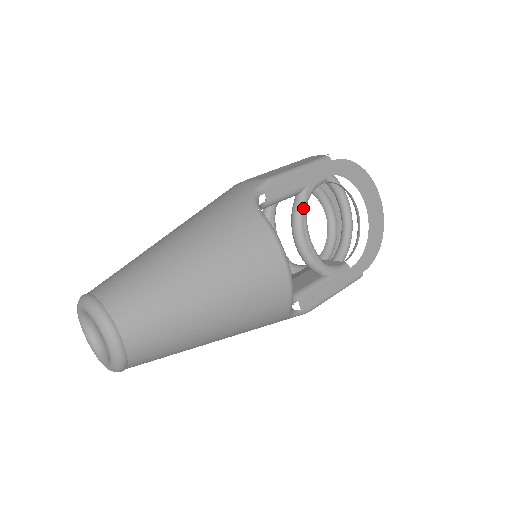
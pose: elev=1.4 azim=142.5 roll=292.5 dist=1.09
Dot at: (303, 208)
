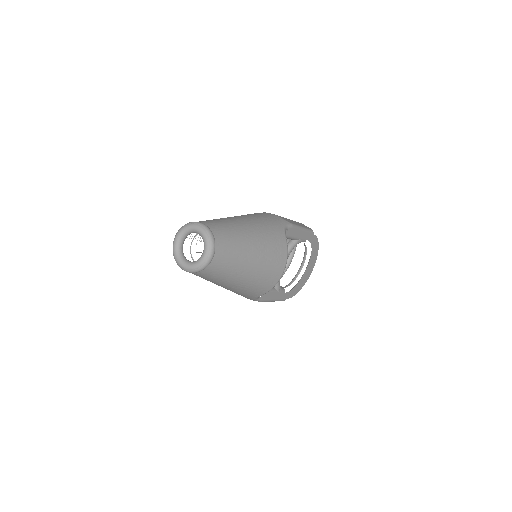
Dot at: (292, 248)
